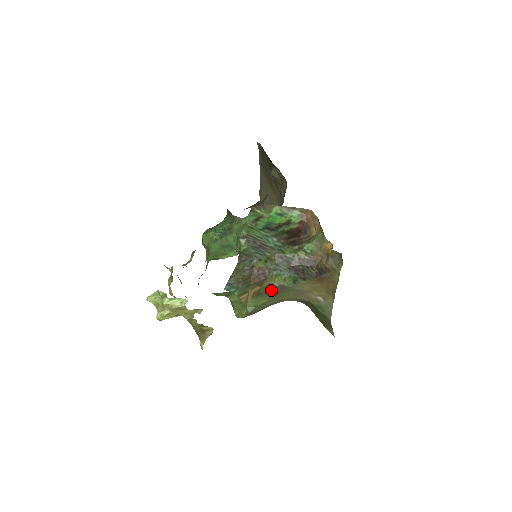
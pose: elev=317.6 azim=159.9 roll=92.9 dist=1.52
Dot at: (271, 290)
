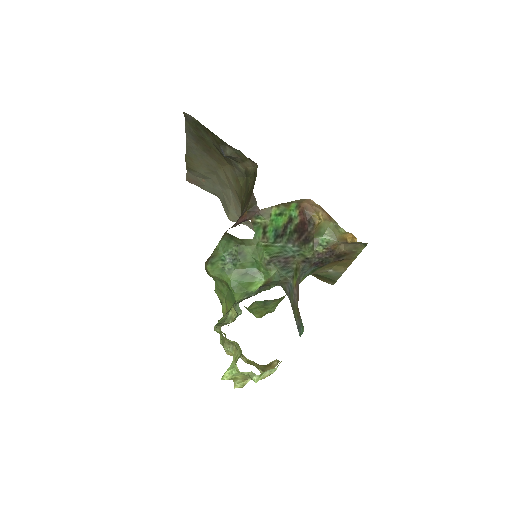
Dot at: occluded
